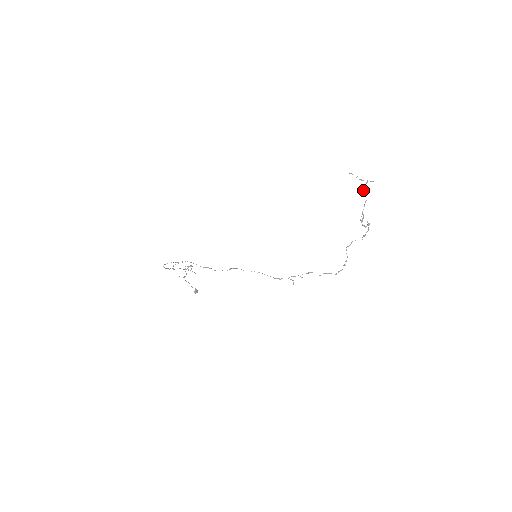
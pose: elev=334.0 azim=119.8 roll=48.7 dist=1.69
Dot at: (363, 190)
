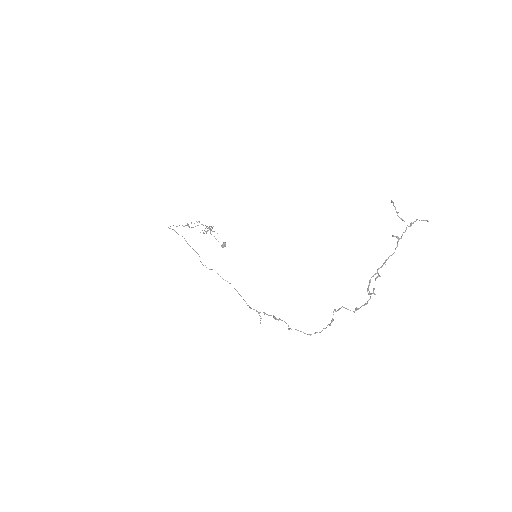
Dot at: (396, 236)
